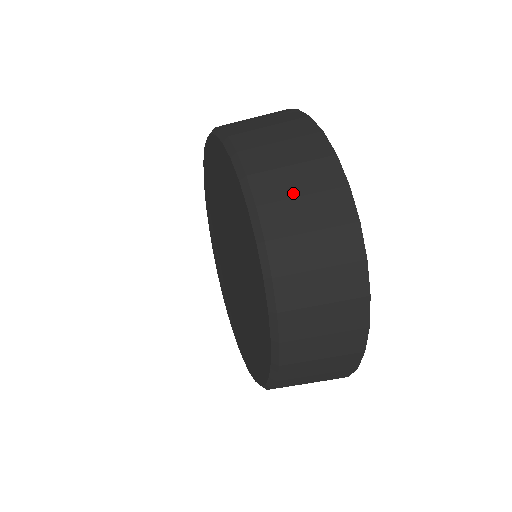
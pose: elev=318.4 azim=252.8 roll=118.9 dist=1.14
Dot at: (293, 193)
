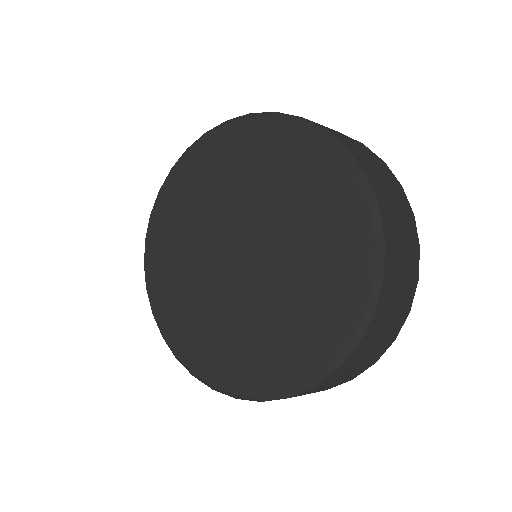
Dot at: occluded
